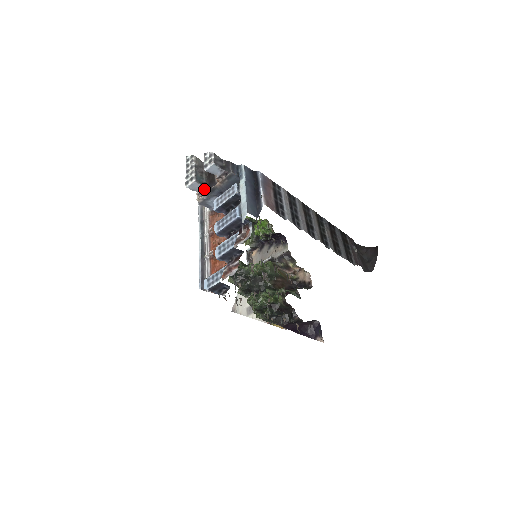
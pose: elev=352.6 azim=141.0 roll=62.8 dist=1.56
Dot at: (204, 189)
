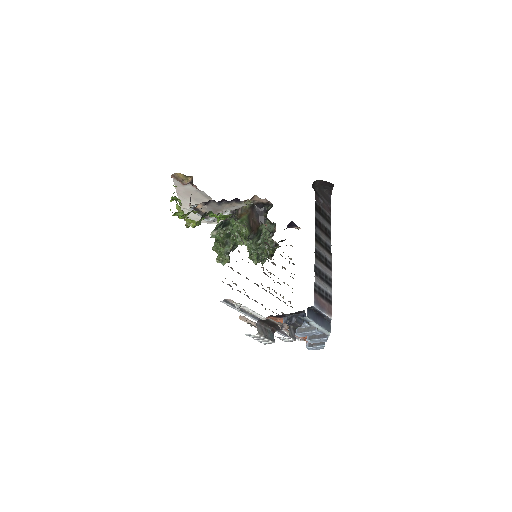
Dot at: (274, 332)
